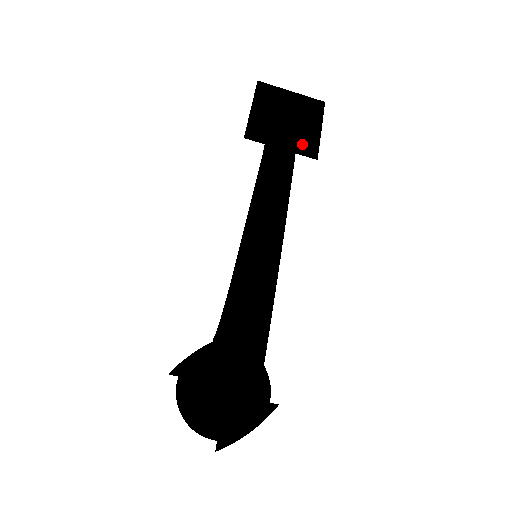
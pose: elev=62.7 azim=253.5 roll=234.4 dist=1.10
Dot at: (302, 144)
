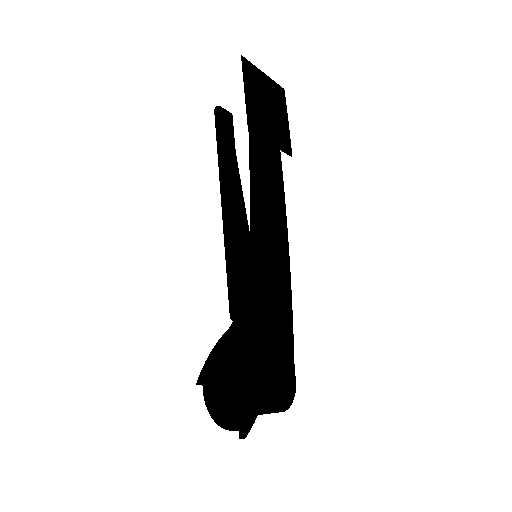
Dot at: (282, 139)
